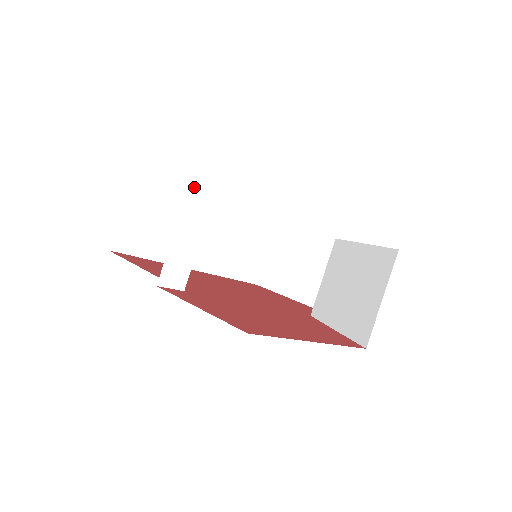
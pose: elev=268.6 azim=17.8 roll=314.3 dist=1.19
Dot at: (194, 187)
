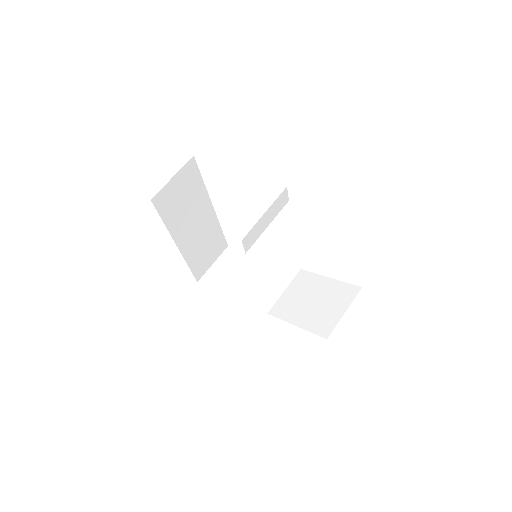
Dot at: (285, 192)
